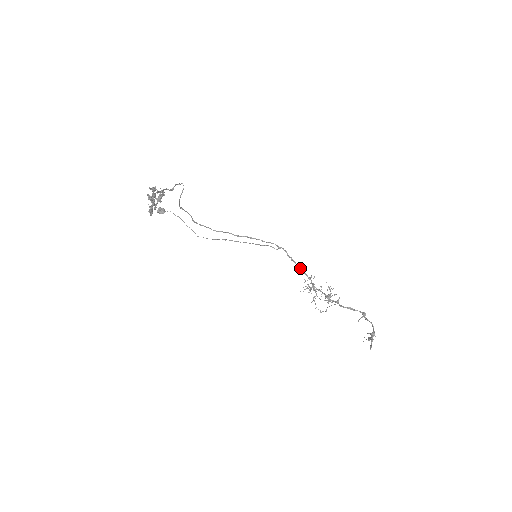
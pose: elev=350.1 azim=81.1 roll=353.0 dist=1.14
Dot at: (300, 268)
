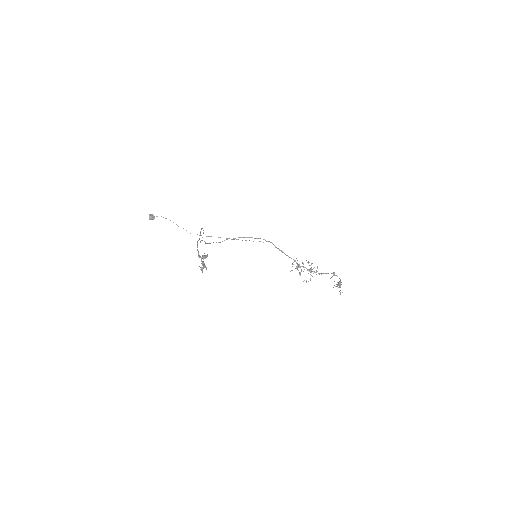
Dot at: (287, 255)
